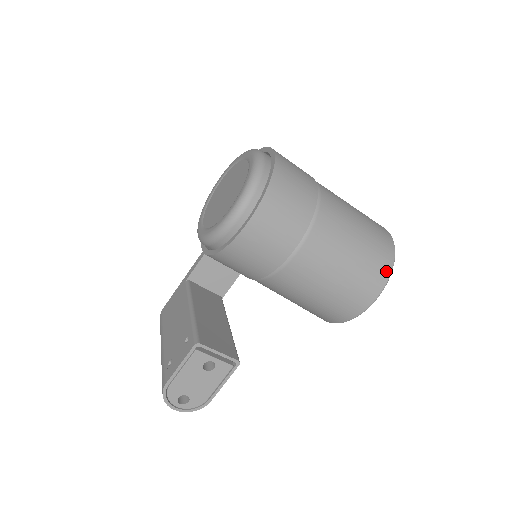
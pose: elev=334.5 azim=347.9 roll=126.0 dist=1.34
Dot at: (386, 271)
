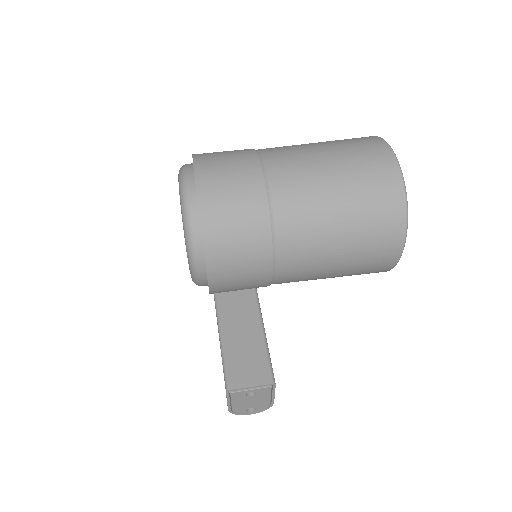
Dot at: (398, 226)
